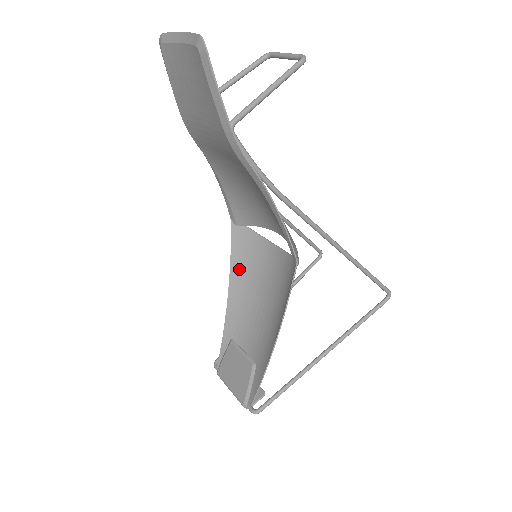
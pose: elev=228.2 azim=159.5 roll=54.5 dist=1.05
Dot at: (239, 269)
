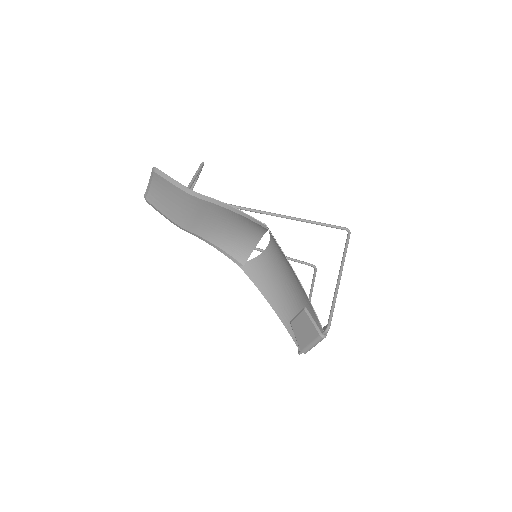
Dot at: (263, 285)
